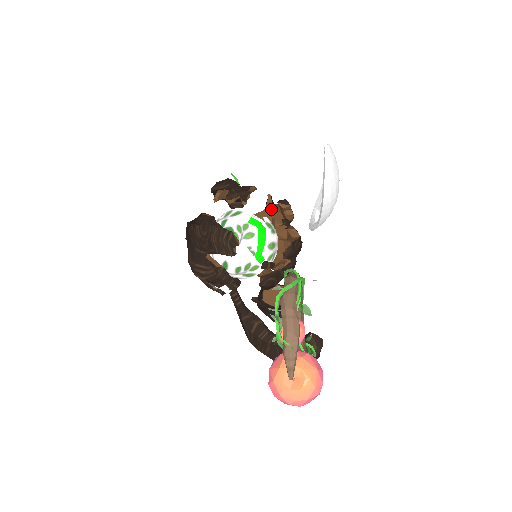
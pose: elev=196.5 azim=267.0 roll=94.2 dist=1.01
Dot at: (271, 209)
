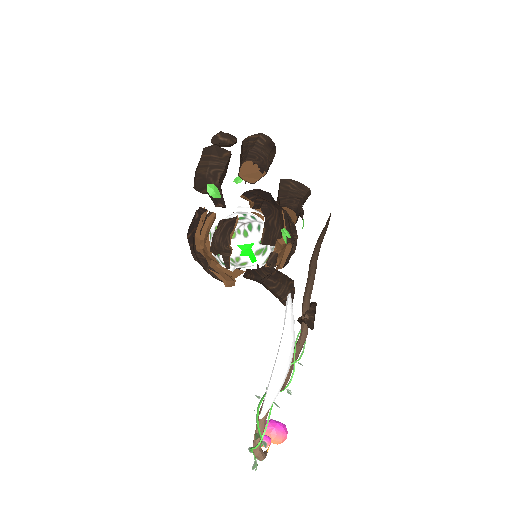
Dot at: (261, 208)
